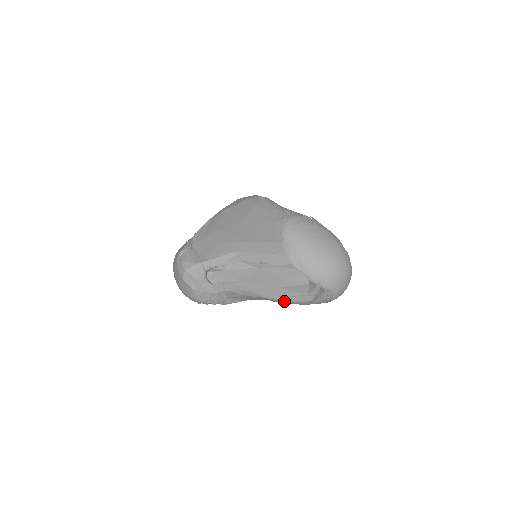
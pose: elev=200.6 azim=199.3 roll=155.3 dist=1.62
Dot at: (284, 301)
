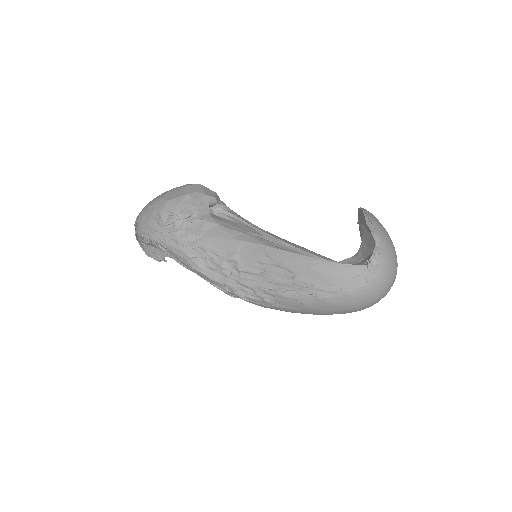
Dot at: (294, 254)
